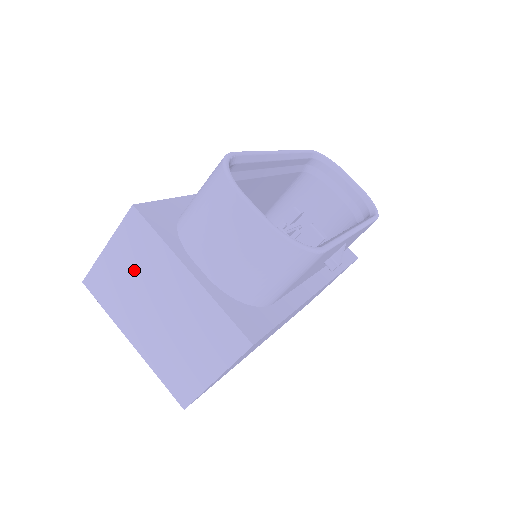
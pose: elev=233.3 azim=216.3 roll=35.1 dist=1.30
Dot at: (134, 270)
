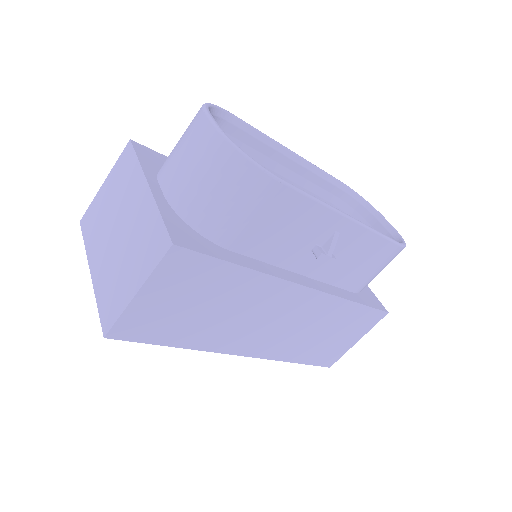
Dot at: (114, 197)
